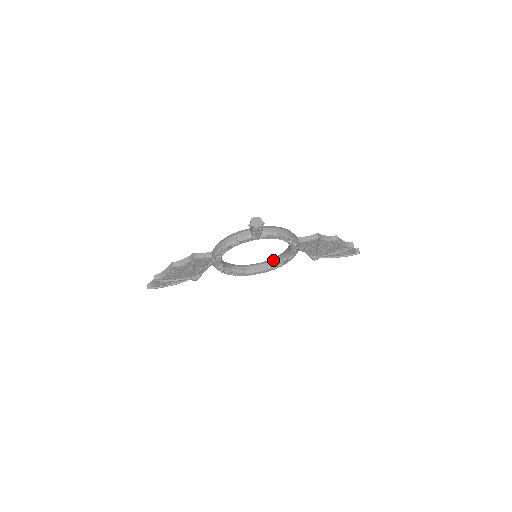
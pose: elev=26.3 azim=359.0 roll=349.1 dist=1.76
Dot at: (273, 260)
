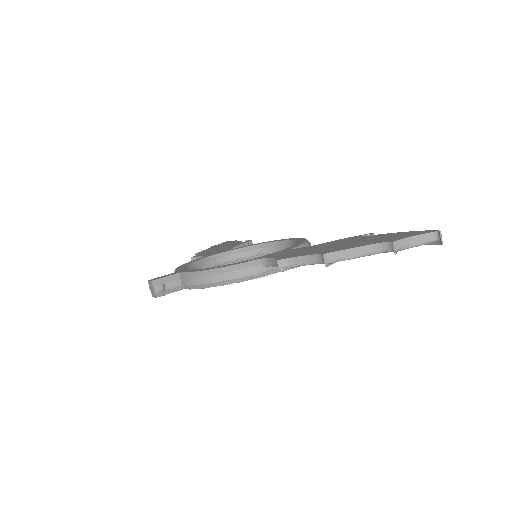
Dot at: occluded
